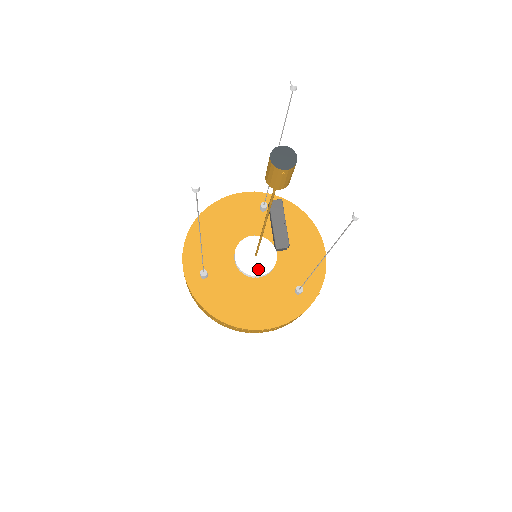
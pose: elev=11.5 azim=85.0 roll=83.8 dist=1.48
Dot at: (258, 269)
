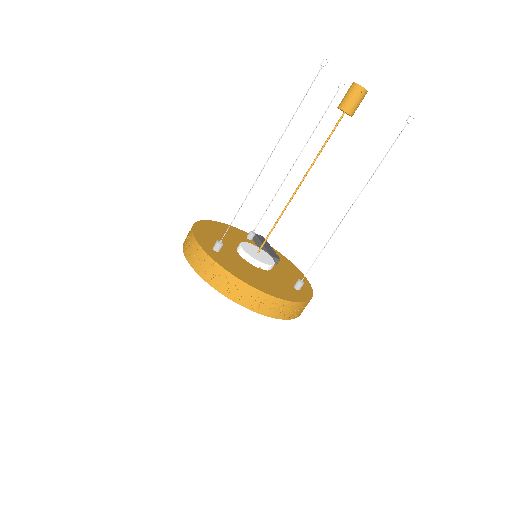
Dot at: (263, 260)
